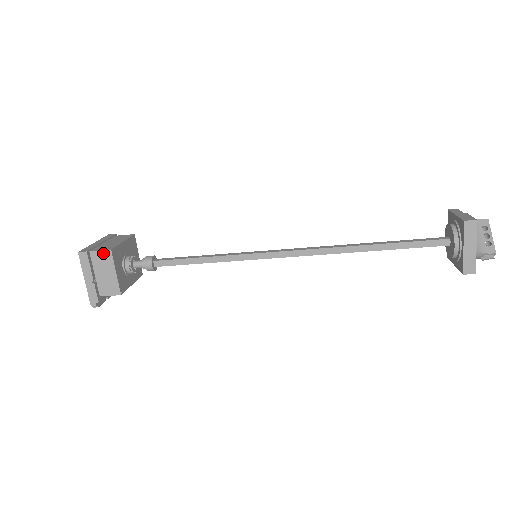
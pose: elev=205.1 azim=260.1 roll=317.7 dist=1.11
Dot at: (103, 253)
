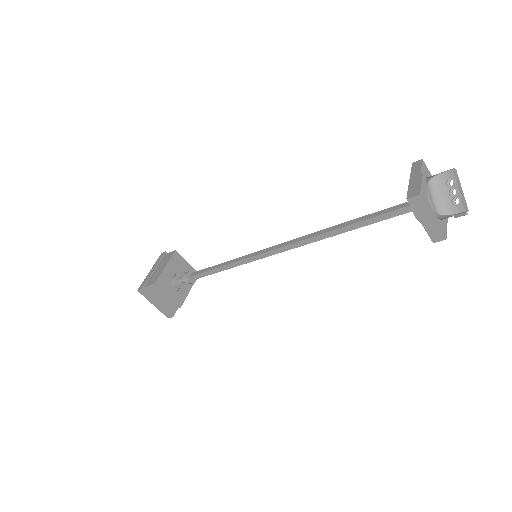
Dot at: (152, 286)
